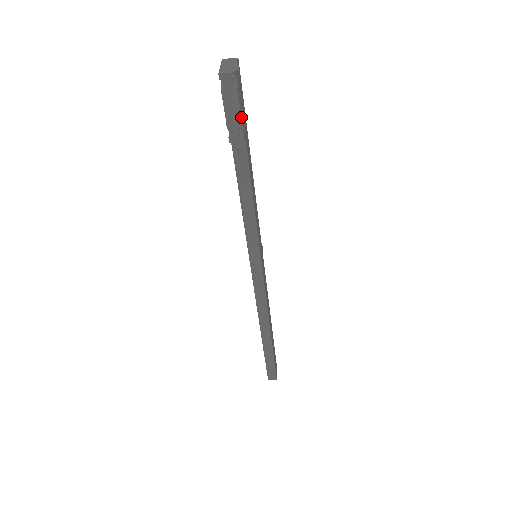
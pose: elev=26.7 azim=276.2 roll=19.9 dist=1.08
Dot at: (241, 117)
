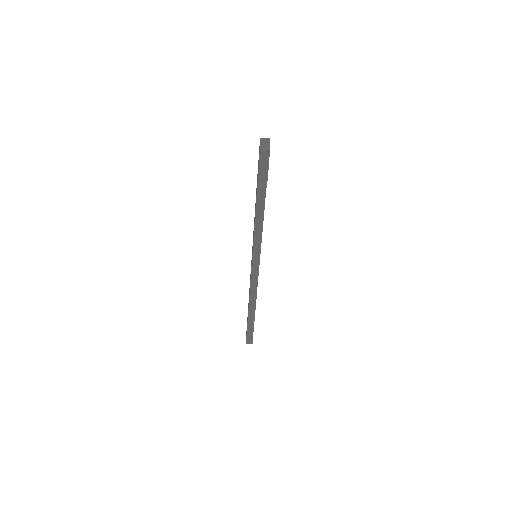
Dot at: occluded
